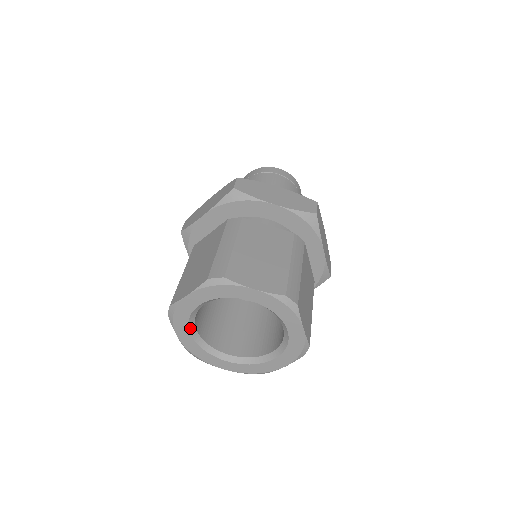
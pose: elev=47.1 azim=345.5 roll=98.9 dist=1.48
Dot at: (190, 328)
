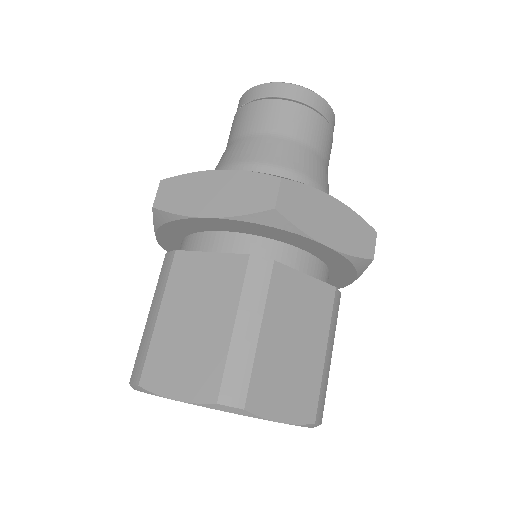
Dot at: occluded
